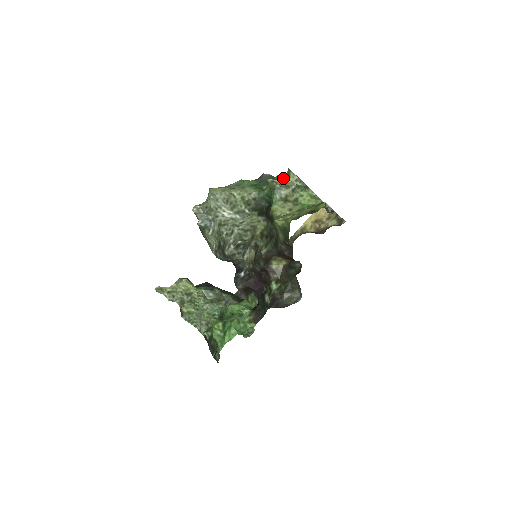
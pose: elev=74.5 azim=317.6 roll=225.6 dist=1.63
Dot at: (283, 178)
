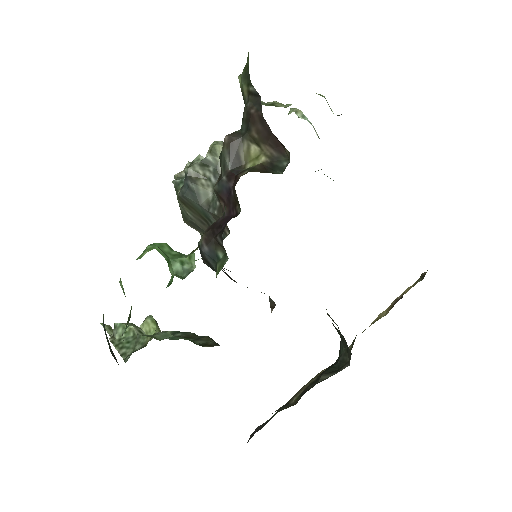
Dot at: occluded
